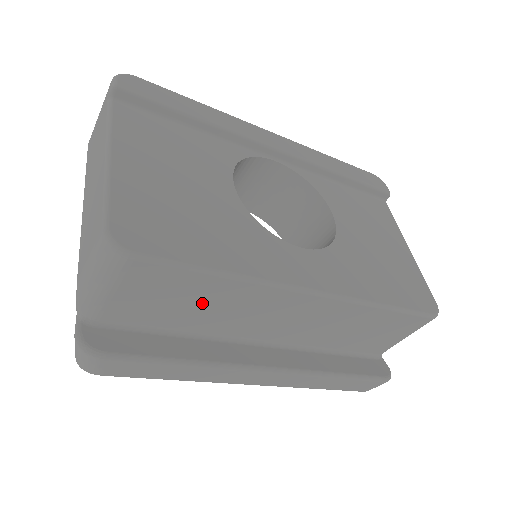
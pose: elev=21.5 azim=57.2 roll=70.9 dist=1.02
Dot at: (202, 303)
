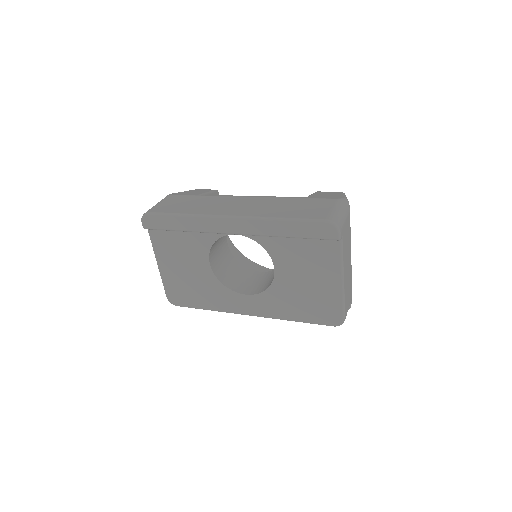
Dot at: occluded
